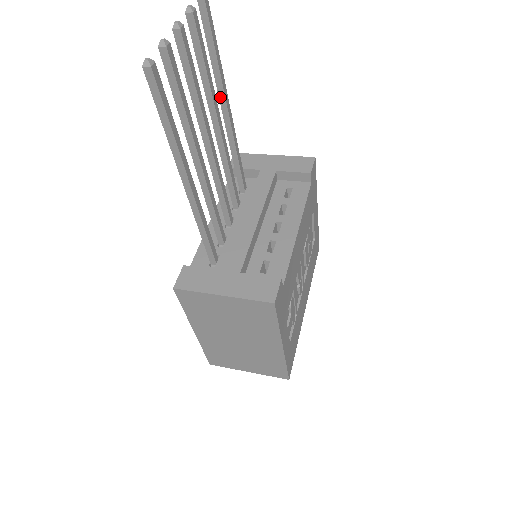
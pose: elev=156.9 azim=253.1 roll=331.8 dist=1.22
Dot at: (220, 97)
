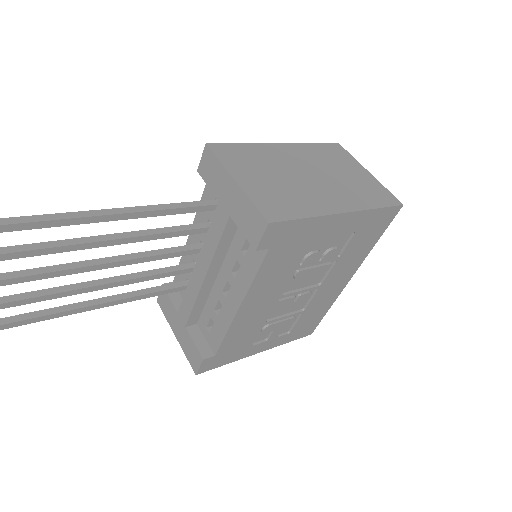
Dot at: (74, 220)
